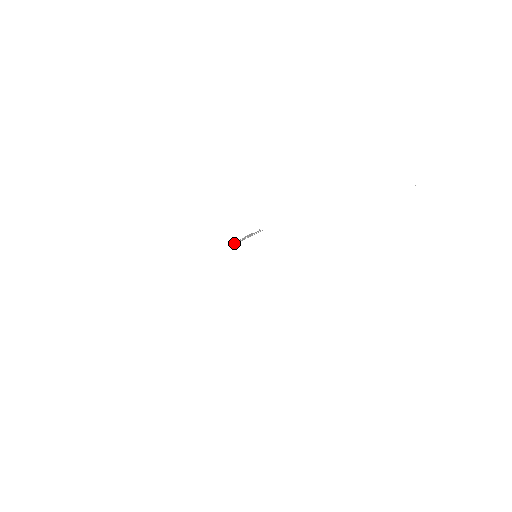
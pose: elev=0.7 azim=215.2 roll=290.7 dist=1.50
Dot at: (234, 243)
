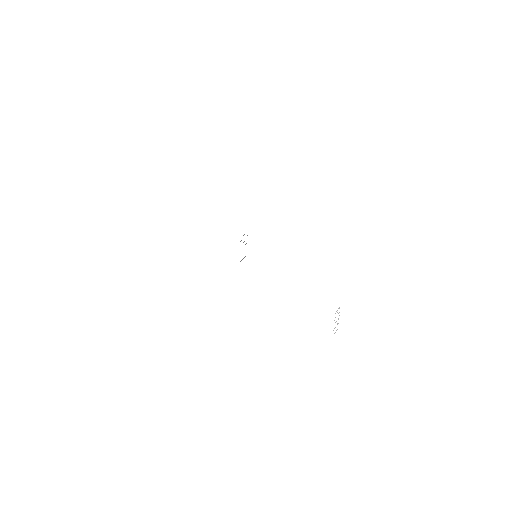
Dot at: occluded
